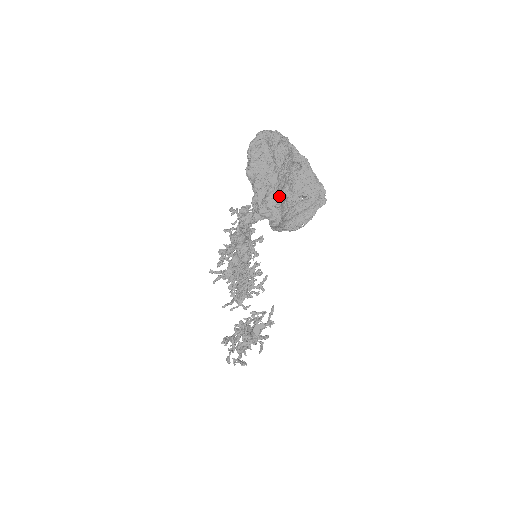
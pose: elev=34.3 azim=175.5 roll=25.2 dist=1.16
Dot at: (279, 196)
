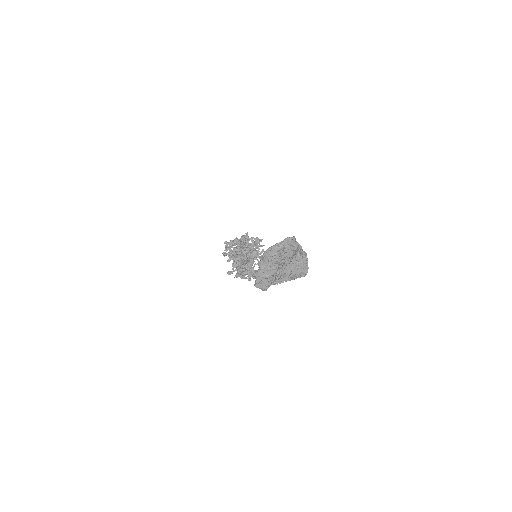
Dot at: (272, 279)
